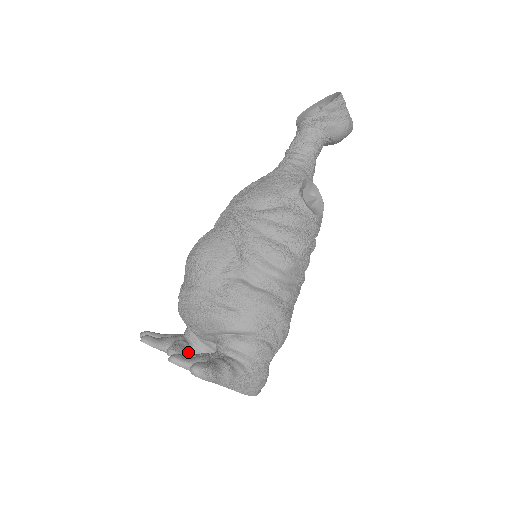
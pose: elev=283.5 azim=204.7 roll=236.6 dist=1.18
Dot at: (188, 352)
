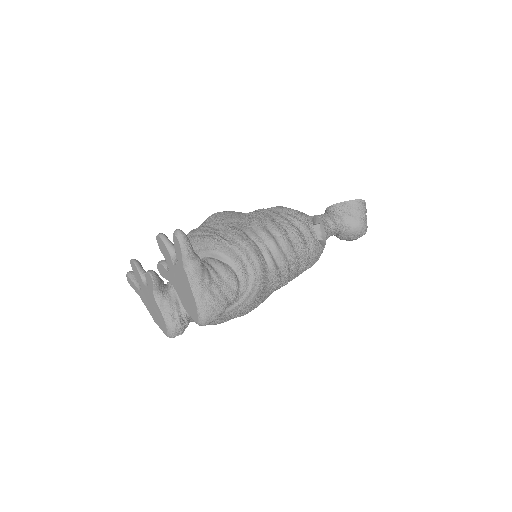
Dot at: (161, 288)
